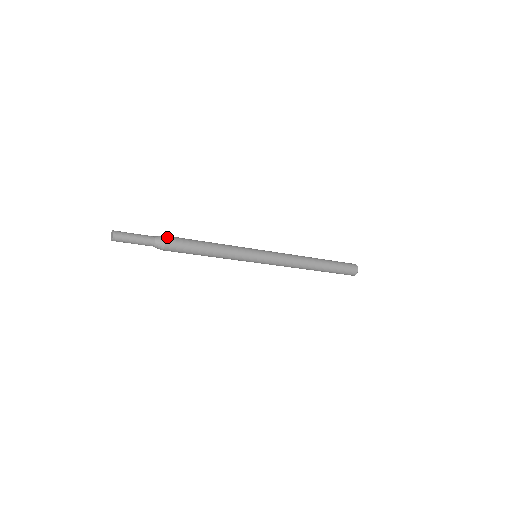
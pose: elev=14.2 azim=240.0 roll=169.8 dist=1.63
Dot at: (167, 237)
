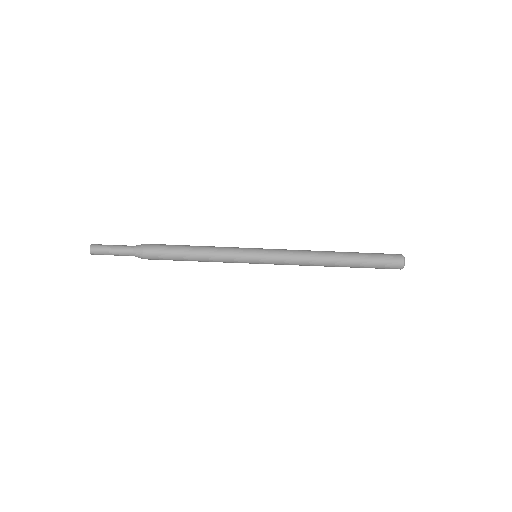
Dot at: (146, 244)
